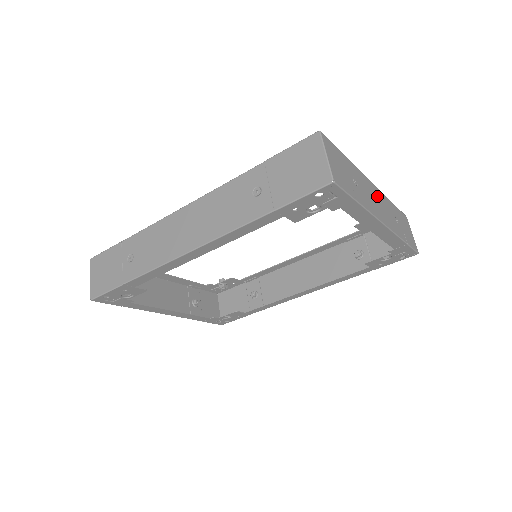
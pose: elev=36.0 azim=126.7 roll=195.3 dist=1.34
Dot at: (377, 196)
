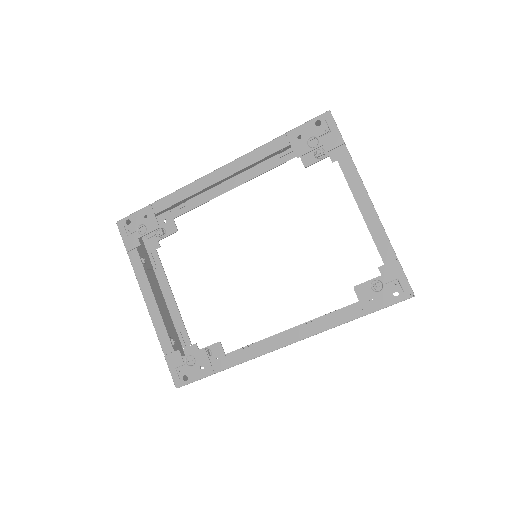
Dot at: occluded
